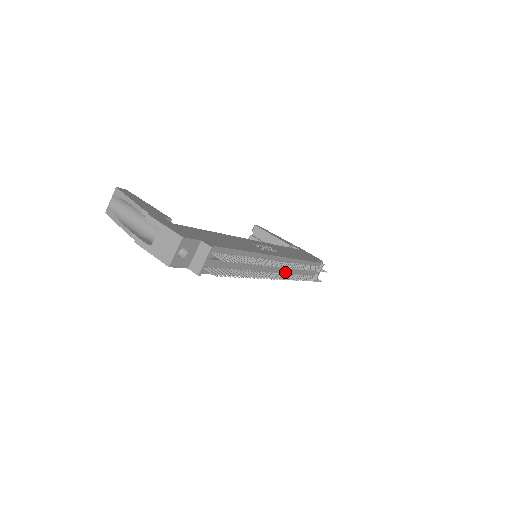
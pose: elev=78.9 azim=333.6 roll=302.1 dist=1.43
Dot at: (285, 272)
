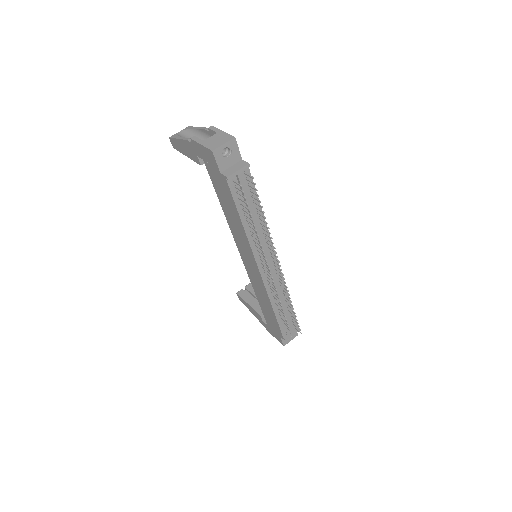
Dot at: (272, 288)
